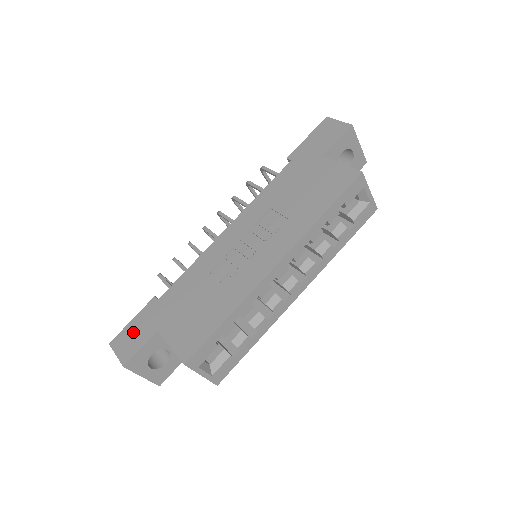
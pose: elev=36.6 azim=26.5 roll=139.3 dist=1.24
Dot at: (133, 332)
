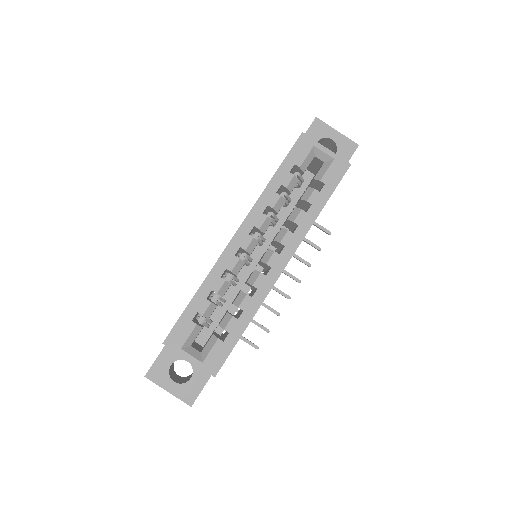
Dot at: occluded
